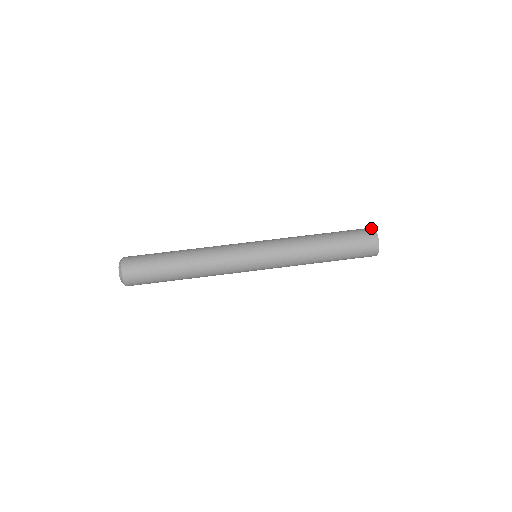
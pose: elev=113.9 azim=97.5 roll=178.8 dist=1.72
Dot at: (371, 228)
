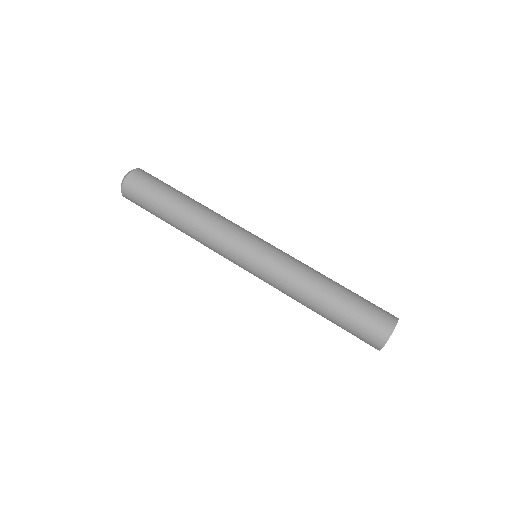
Dot at: occluded
